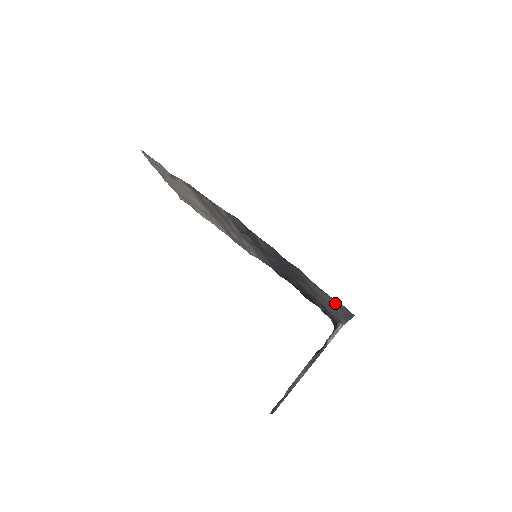
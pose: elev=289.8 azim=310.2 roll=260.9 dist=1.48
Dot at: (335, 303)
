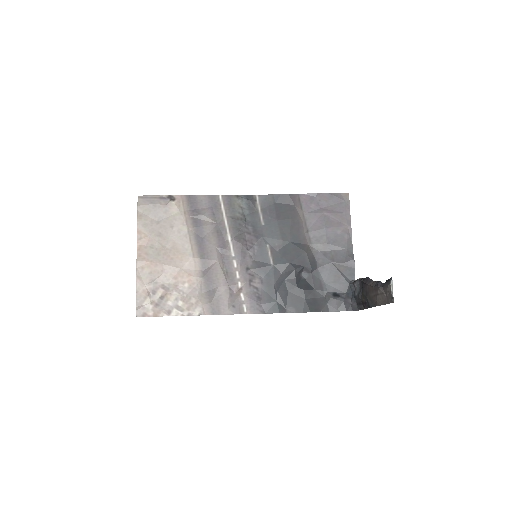
Dot at: (334, 211)
